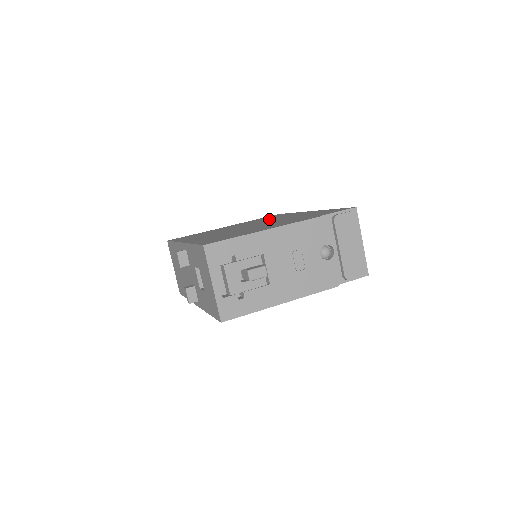
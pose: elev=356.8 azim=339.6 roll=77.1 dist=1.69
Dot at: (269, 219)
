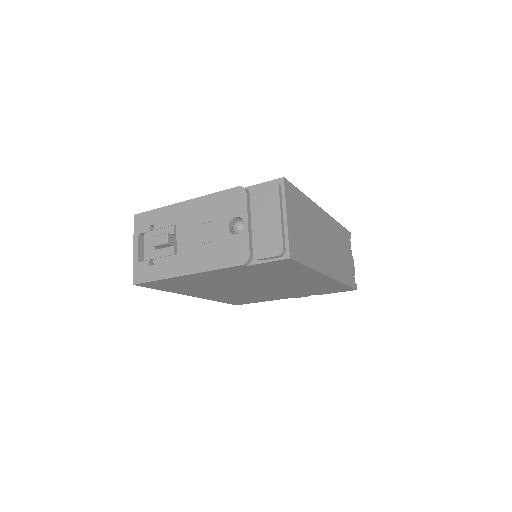
Dot at: occluded
